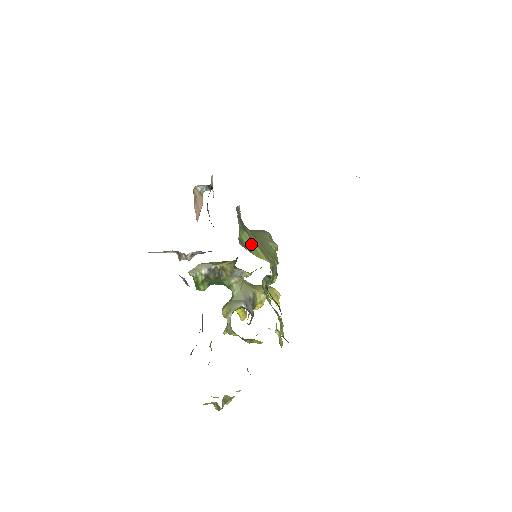
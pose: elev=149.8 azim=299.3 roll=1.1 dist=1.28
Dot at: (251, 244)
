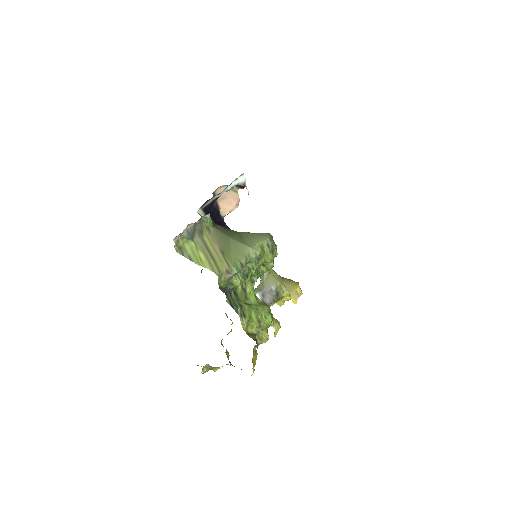
Dot at: (195, 252)
